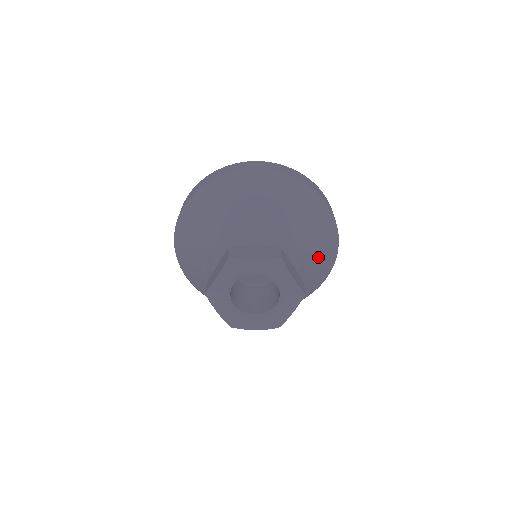
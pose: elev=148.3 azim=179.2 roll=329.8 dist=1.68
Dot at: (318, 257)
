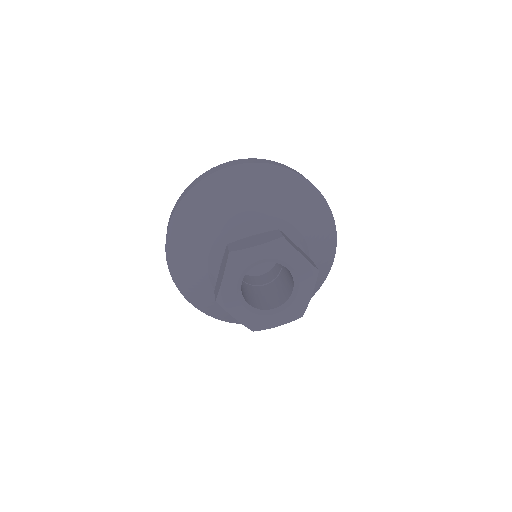
Dot at: (319, 238)
